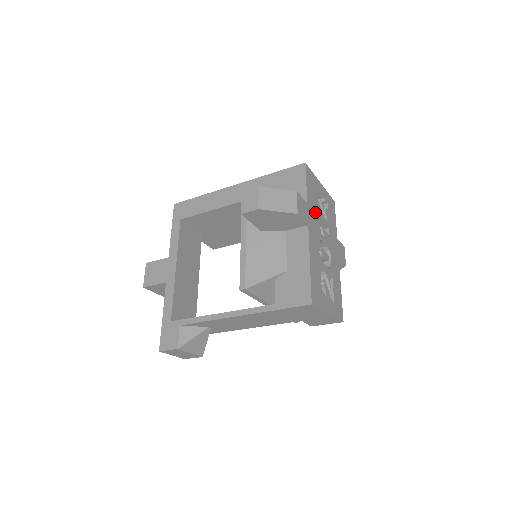
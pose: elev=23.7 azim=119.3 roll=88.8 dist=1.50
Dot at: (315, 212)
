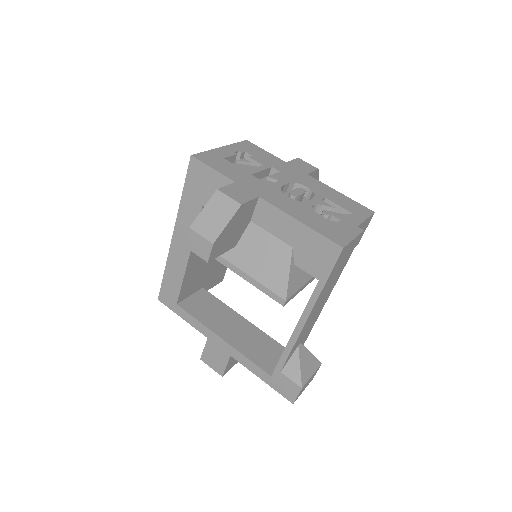
Dot at: (248, 177)
